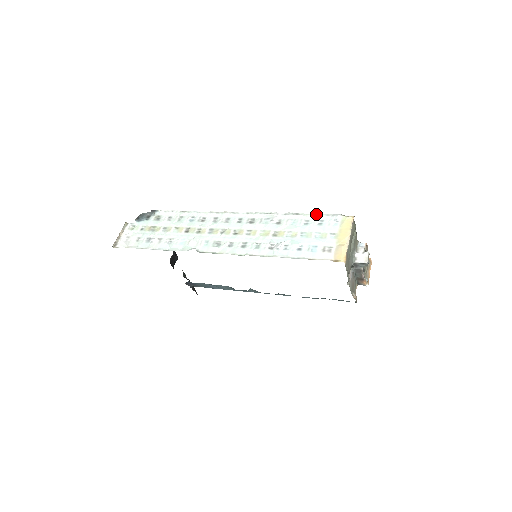
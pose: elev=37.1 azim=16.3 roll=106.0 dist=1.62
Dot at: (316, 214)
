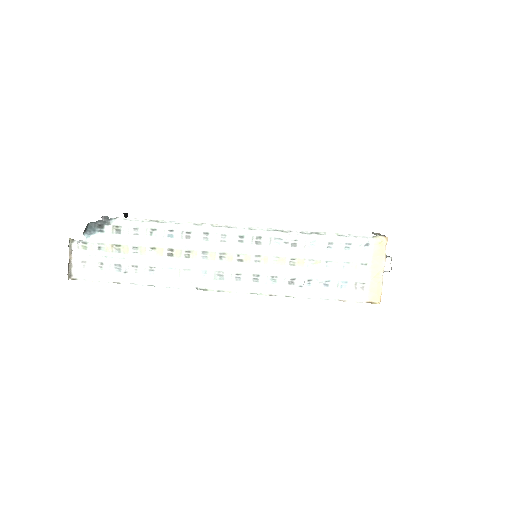
Dot at: (342, 235)
